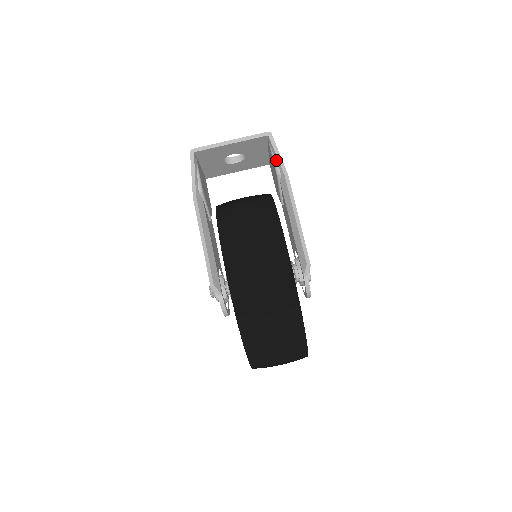
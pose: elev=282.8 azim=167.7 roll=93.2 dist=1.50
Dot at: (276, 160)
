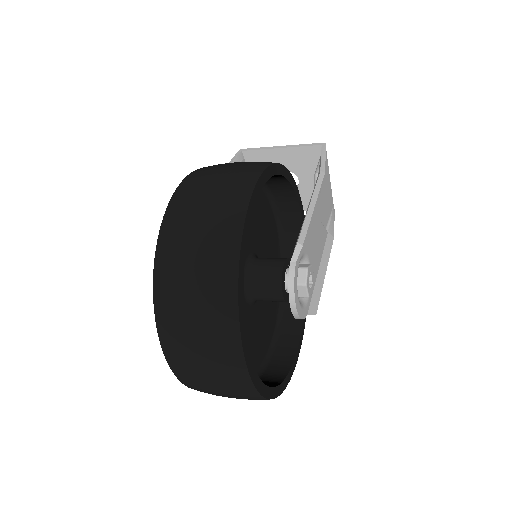
Dot at: (319, 163)
